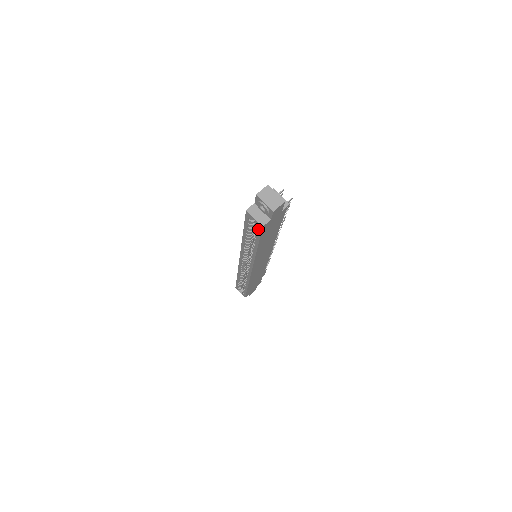
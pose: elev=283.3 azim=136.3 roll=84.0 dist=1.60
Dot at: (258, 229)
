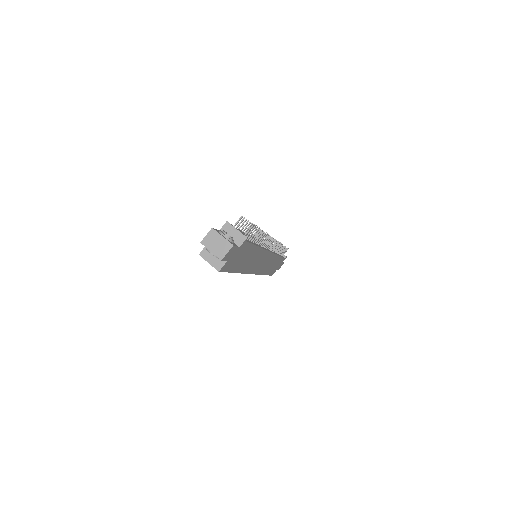
Dot at: occluded
